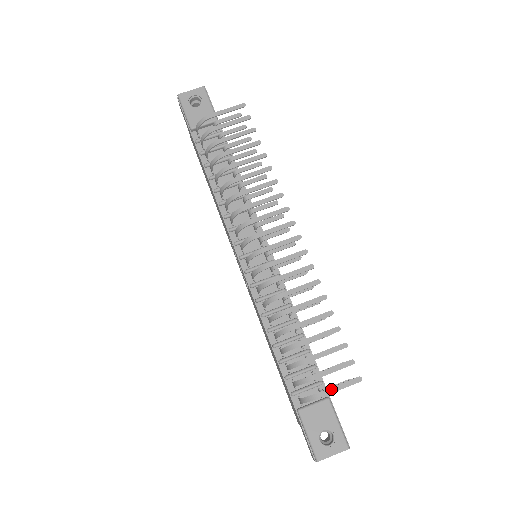
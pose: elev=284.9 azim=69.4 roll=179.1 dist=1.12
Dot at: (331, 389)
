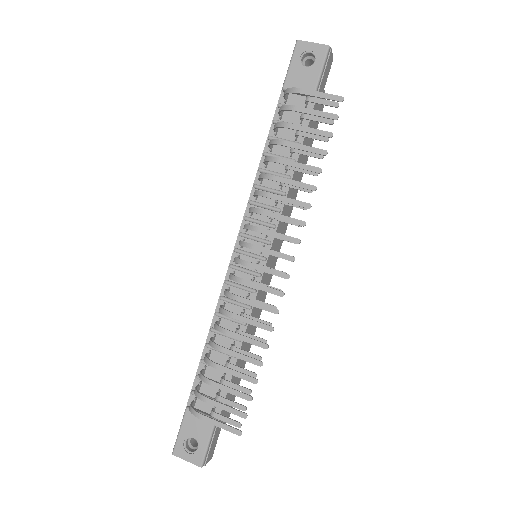
Dot at: (212, 420)
